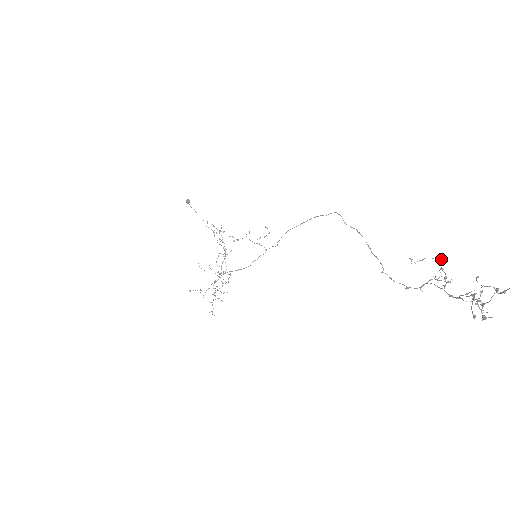
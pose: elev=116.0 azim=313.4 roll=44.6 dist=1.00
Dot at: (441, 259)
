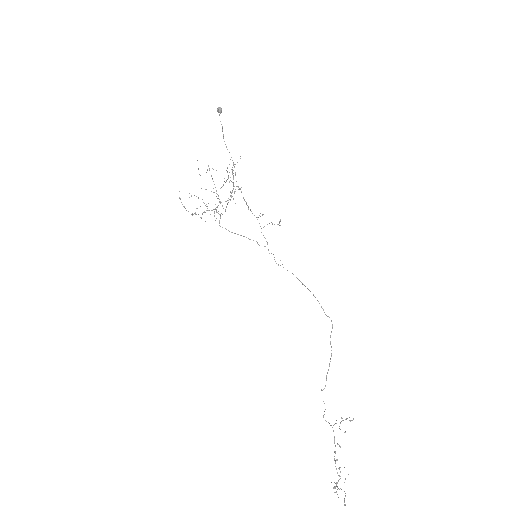
Dot at: occluded
